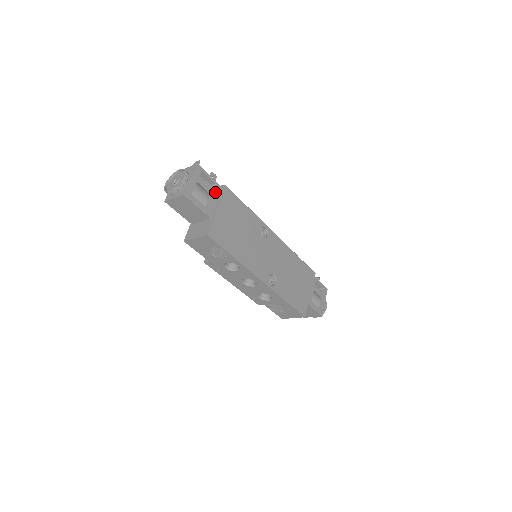
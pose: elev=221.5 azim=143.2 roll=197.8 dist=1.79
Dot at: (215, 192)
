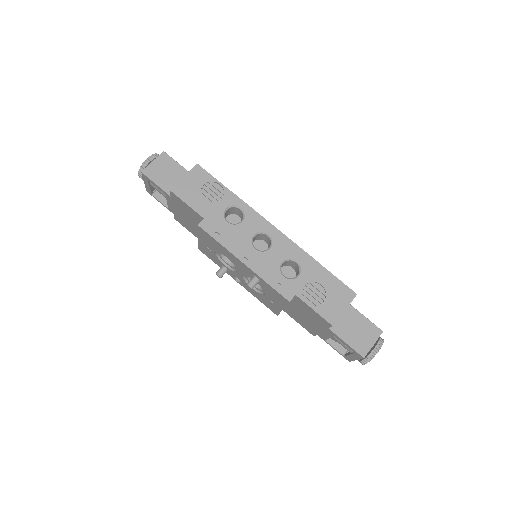
Dot at: occluded
